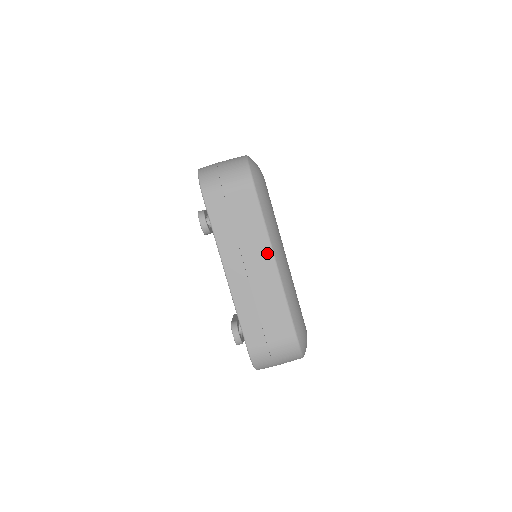
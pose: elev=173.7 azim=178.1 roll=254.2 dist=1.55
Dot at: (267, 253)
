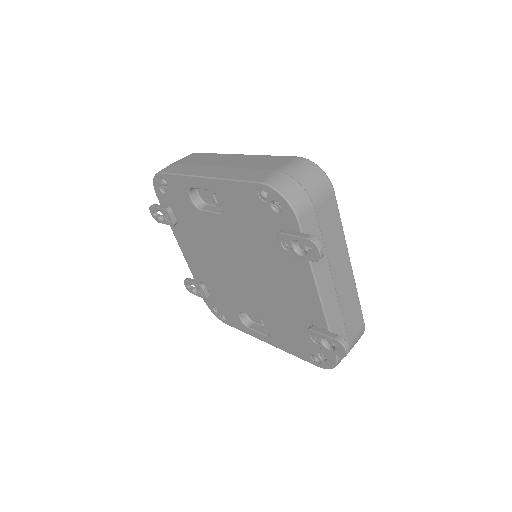
Dot at: (346, 258)
